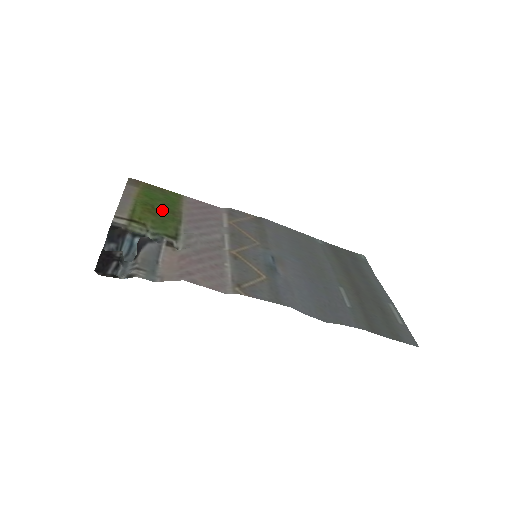
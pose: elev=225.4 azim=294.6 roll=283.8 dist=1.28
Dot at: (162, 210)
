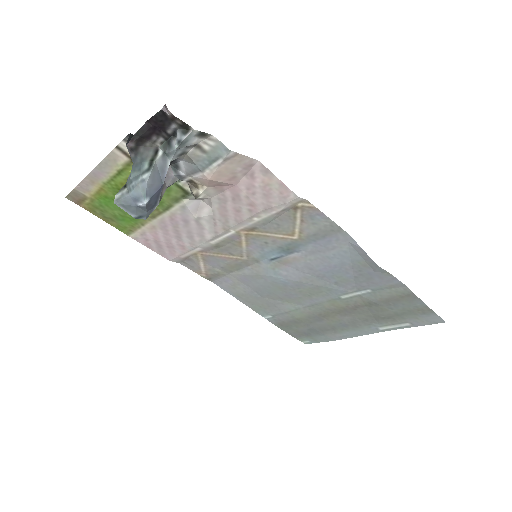
Dot at: occluded
